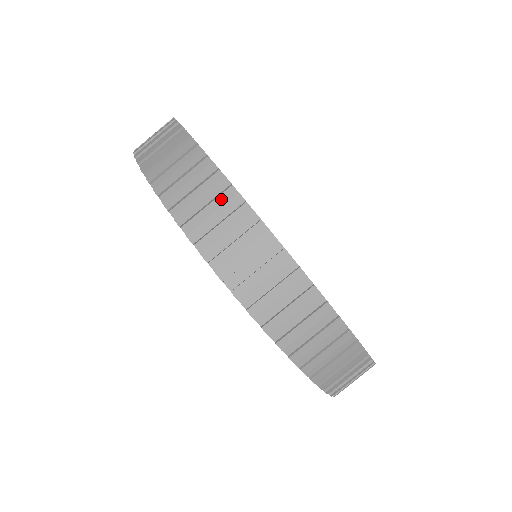
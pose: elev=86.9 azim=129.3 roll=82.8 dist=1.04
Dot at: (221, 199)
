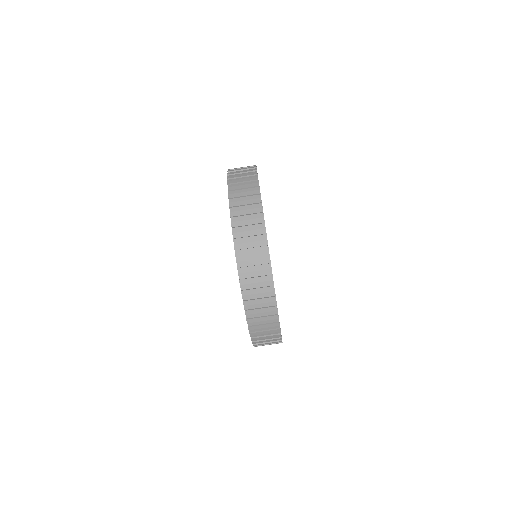
Dot at: occluded
